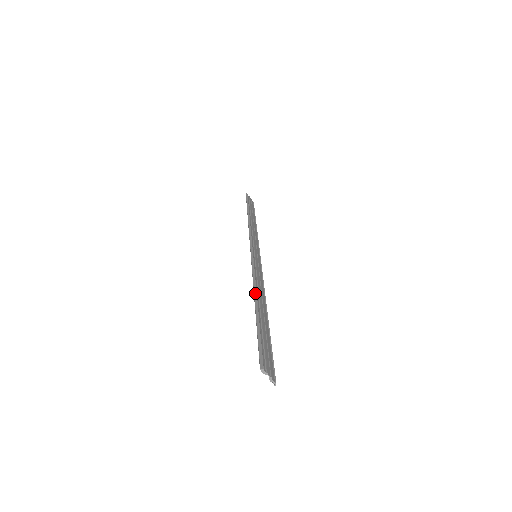
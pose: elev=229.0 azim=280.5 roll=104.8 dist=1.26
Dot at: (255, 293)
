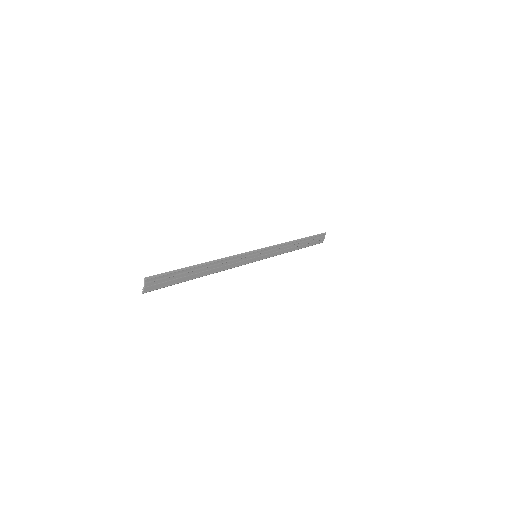
Dot at: (212, 261)
